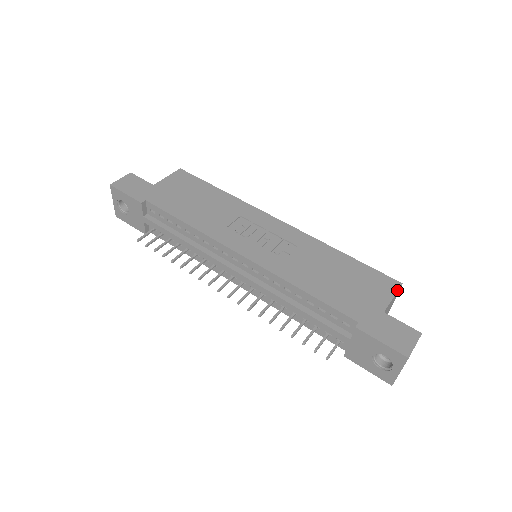
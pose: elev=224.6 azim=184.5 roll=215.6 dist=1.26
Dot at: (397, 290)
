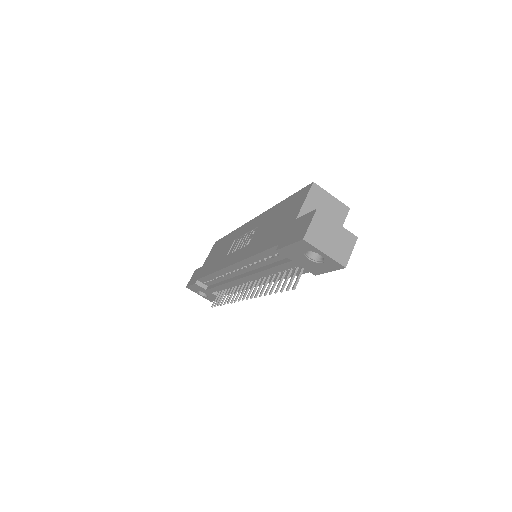
Dot at: (308, 192)
